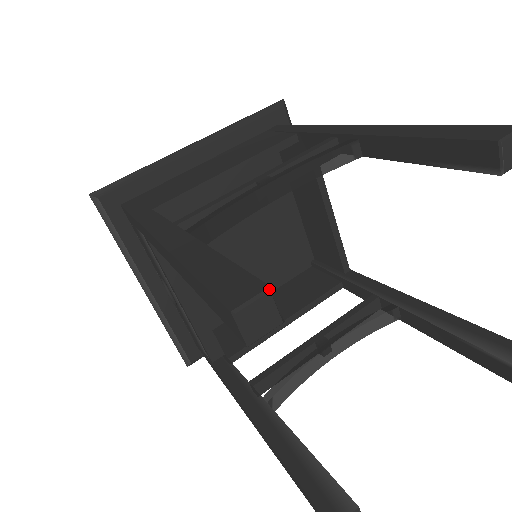
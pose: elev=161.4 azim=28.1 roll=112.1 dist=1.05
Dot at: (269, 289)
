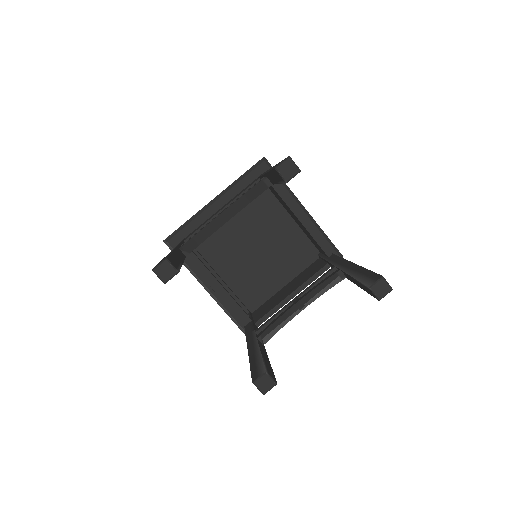
Dot at: (166, 259)
